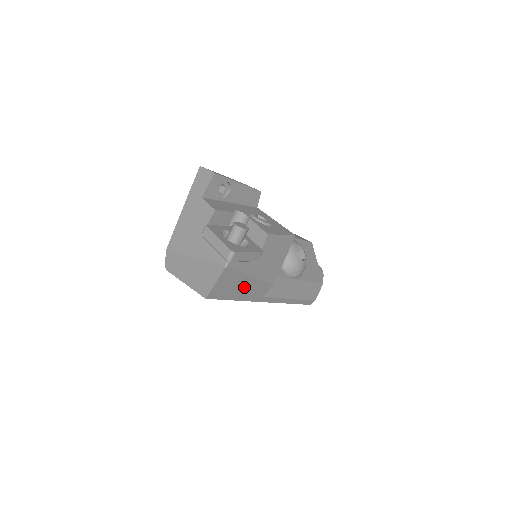
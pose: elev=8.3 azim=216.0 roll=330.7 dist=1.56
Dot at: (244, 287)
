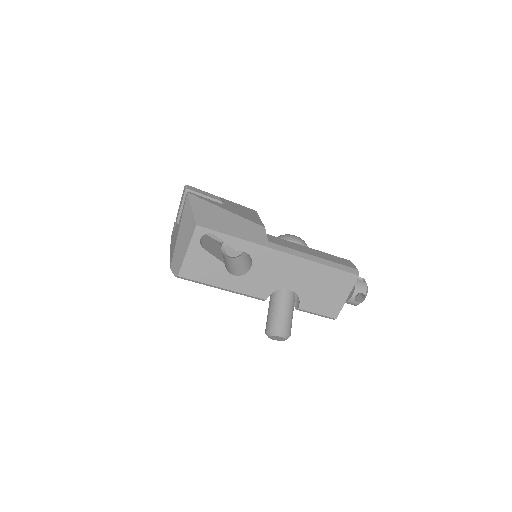
Dot at: (230, 222)
